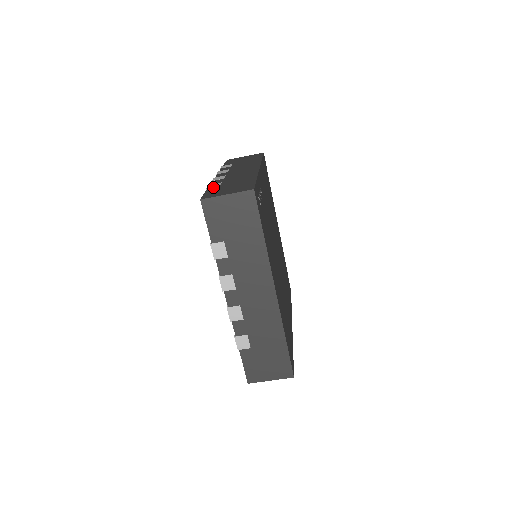
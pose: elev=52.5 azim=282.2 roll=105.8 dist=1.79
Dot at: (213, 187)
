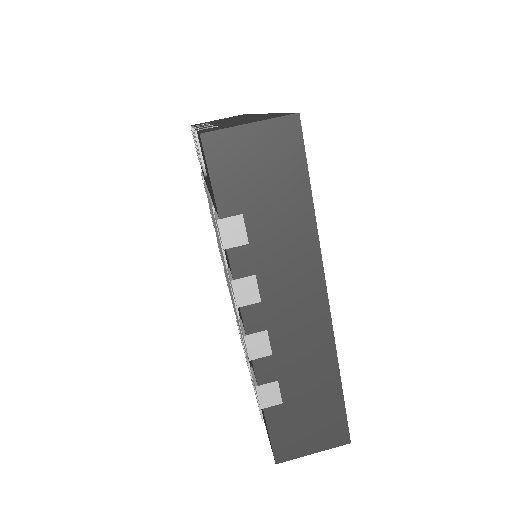
Dot at: occluded
